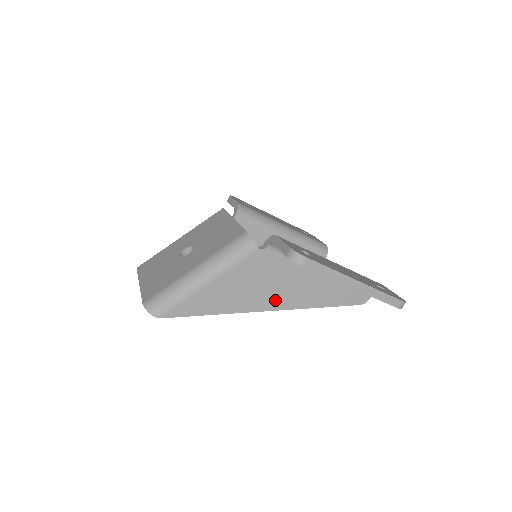
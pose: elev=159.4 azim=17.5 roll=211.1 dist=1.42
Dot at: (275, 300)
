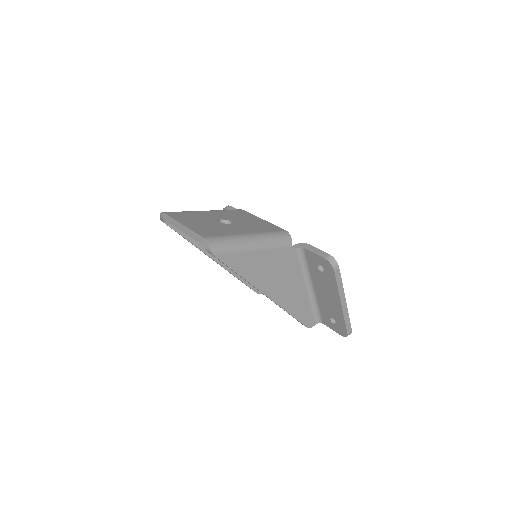
Dot at: (275, 291)
